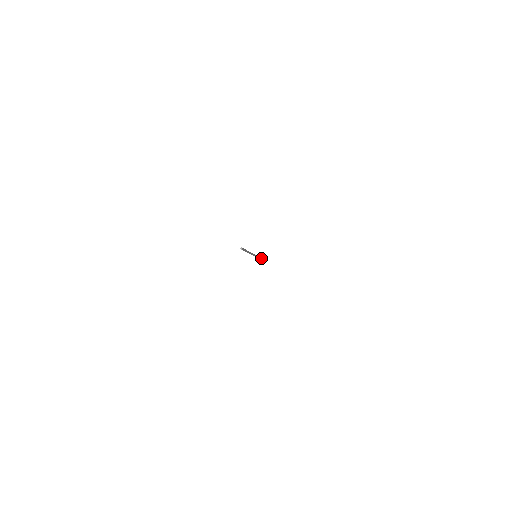
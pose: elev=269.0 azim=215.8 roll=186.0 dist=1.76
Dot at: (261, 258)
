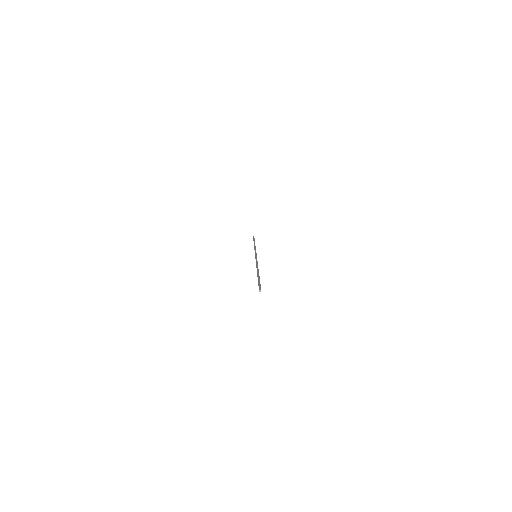
Dot at: occluded
